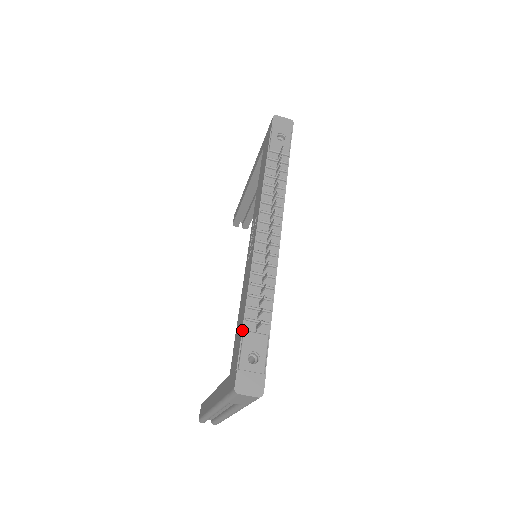
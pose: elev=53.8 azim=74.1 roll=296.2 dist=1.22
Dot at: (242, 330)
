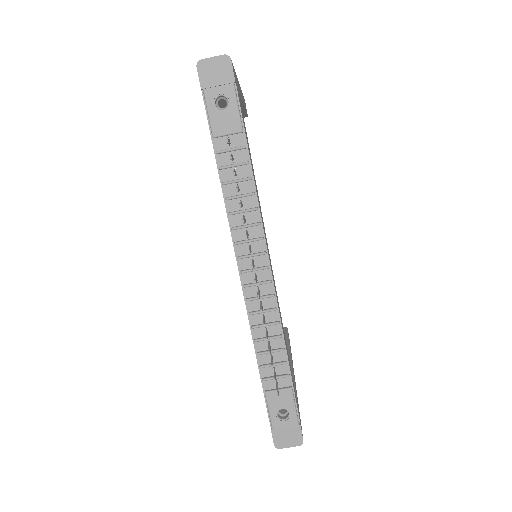
Dot at: (263, 391)
